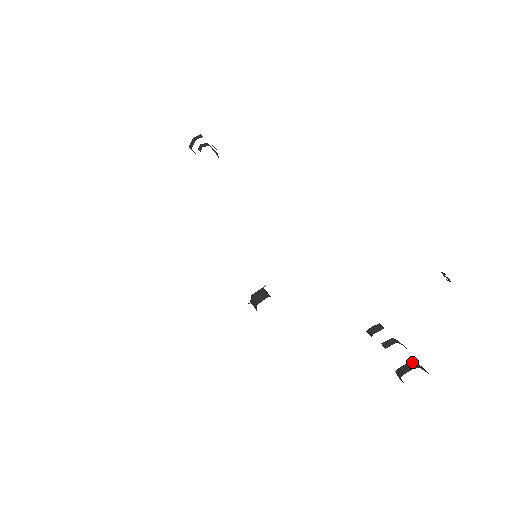
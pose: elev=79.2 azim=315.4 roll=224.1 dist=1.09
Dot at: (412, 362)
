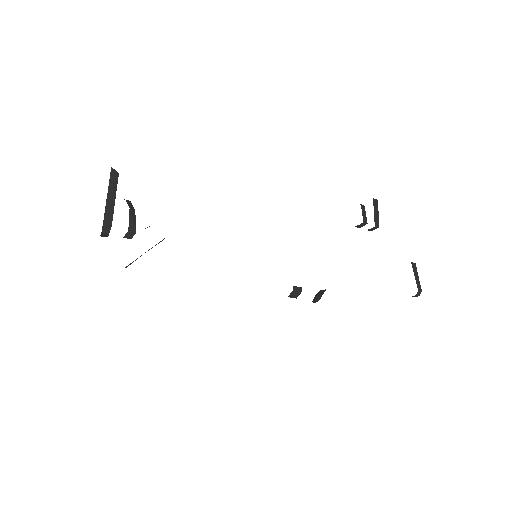
Dot at: (418, 292)
